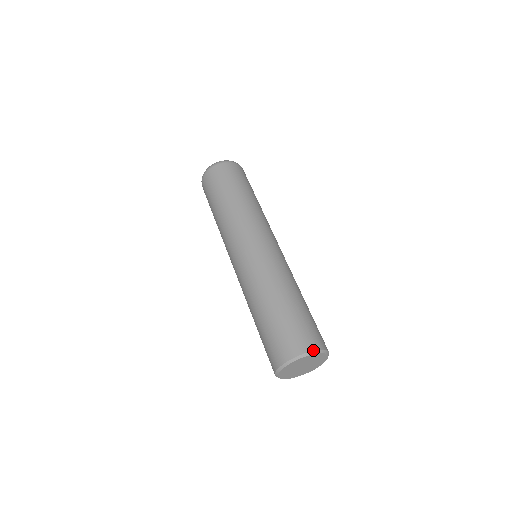
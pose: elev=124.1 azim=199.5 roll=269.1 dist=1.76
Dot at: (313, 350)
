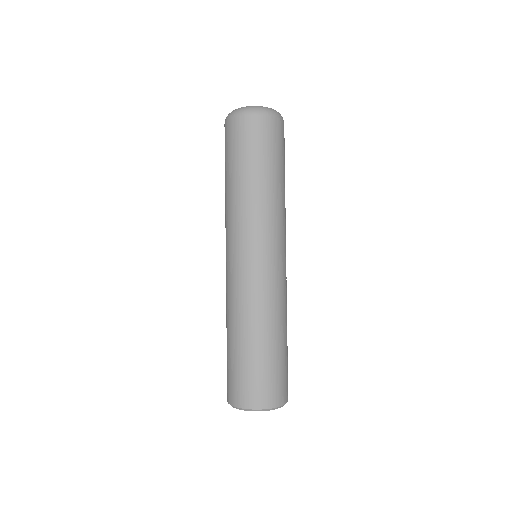
Dot at: (273, 407)
